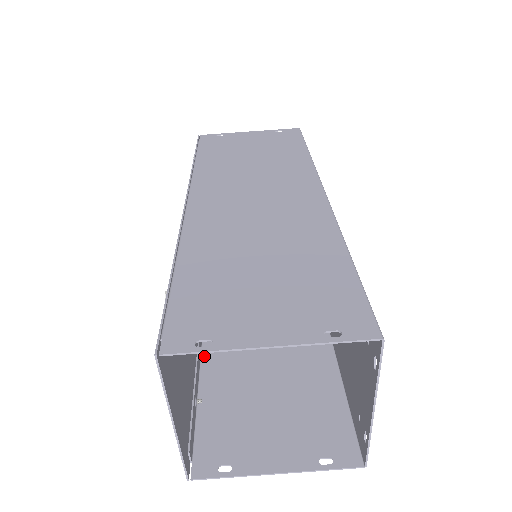
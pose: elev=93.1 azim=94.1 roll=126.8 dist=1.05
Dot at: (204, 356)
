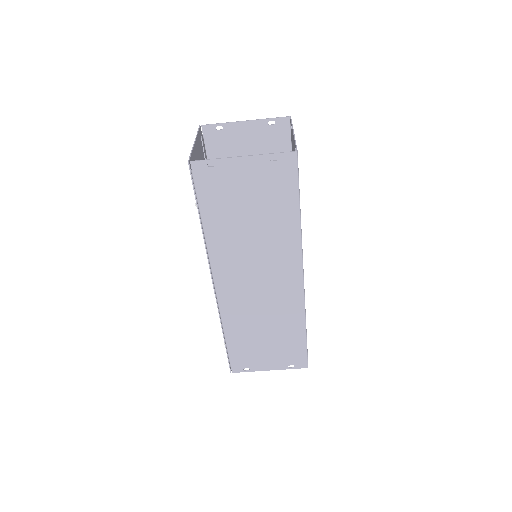
Dot at: occluded
